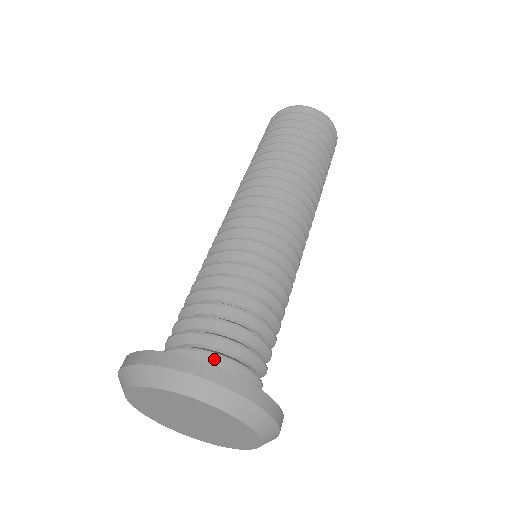
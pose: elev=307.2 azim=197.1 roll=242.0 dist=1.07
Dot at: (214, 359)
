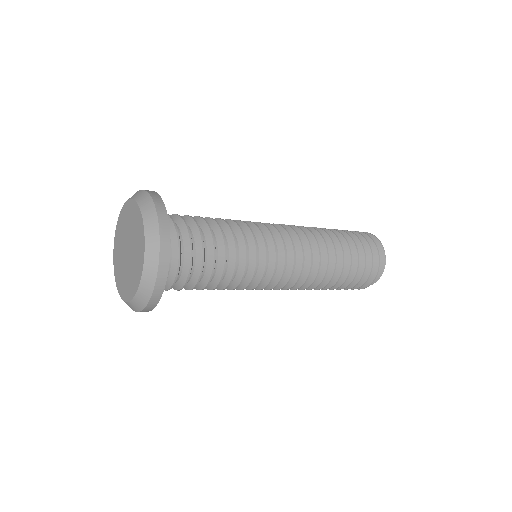
Dot at: occluded
